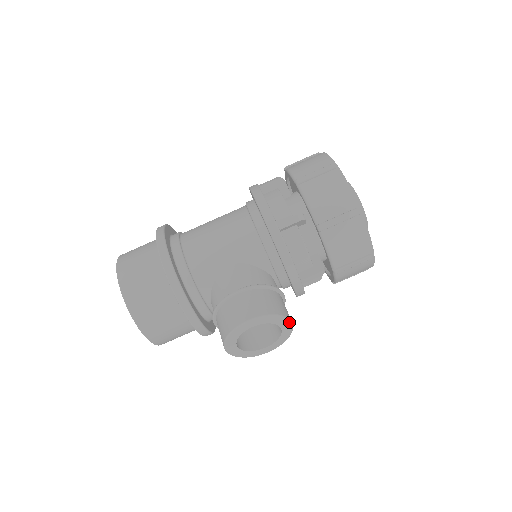
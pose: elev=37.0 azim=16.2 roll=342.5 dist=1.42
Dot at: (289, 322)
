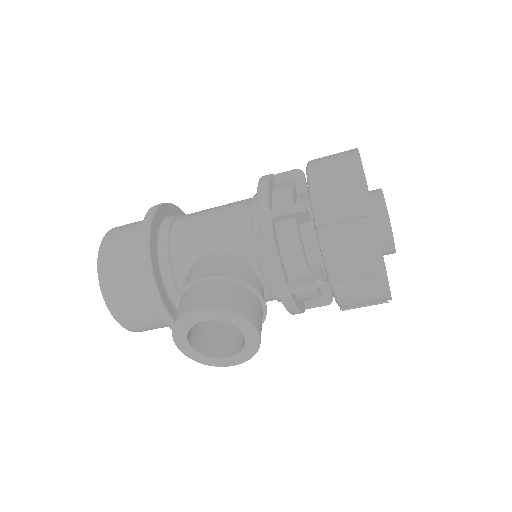
Dot at: (253, 329)
